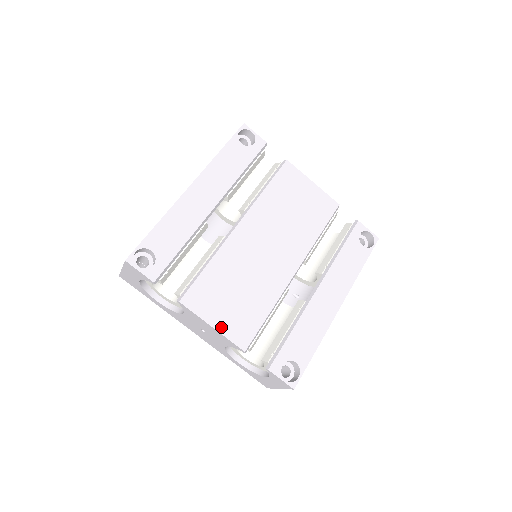
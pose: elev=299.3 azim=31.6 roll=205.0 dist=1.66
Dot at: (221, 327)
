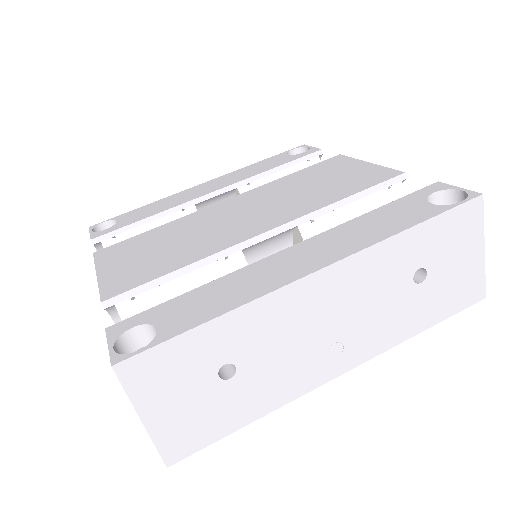
Dot at: (105, 275)
